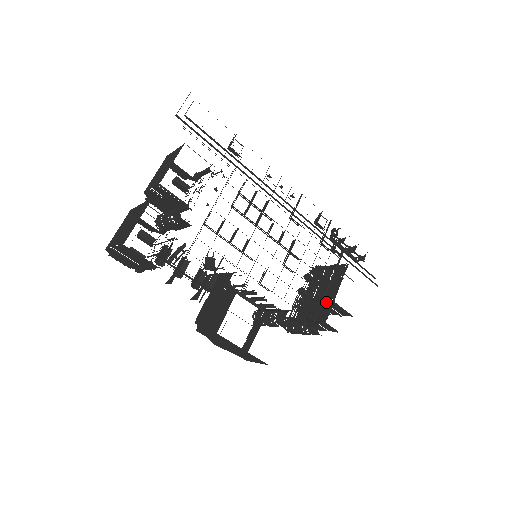
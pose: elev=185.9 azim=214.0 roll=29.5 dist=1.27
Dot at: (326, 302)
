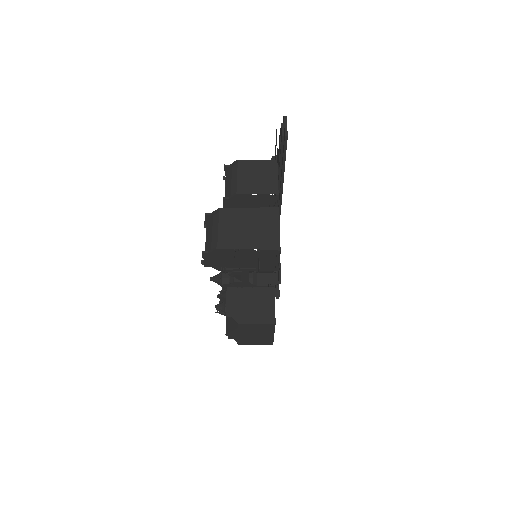
Dot at: occluded
